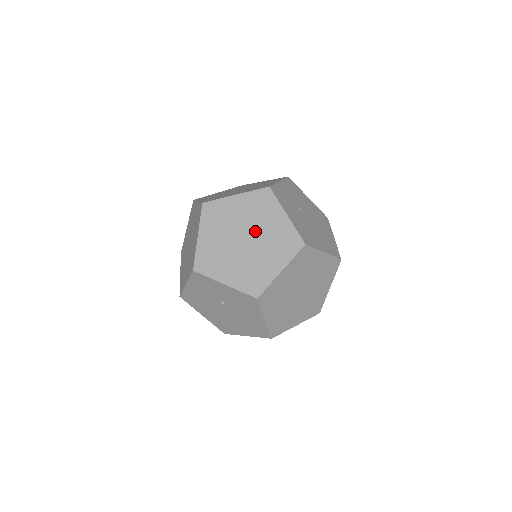
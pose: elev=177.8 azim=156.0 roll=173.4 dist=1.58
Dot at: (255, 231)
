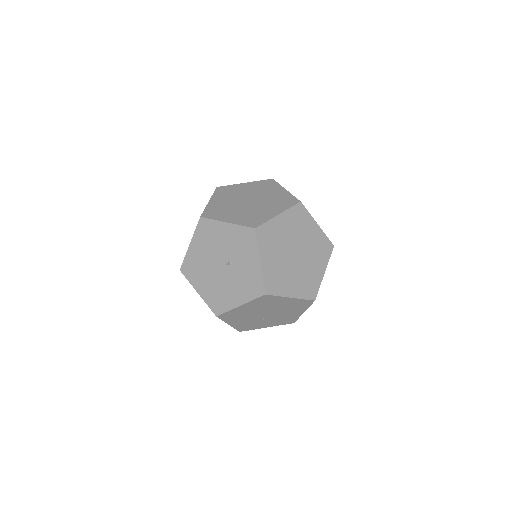
Dot at: (304, 257)
